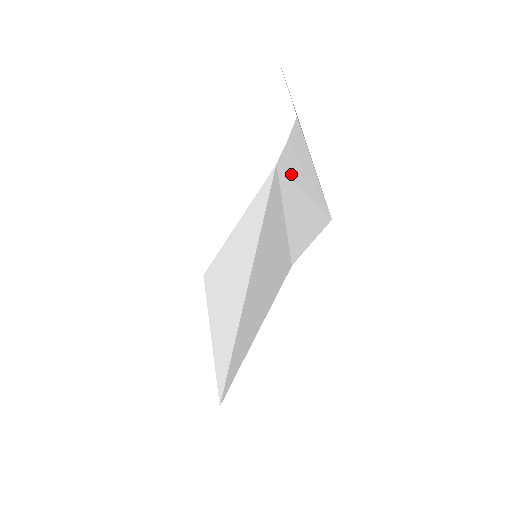
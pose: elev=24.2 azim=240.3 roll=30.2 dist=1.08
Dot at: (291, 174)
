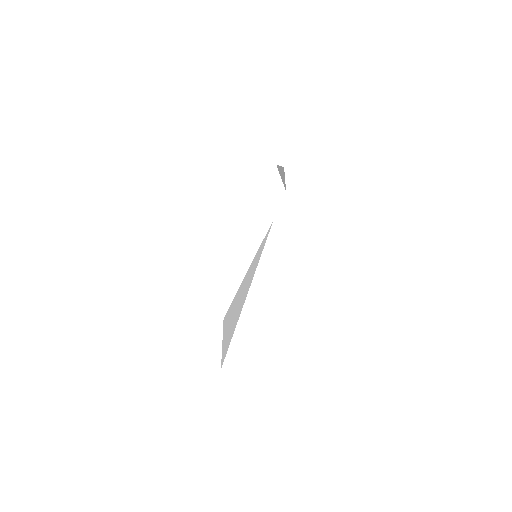
Dot at: occluded
